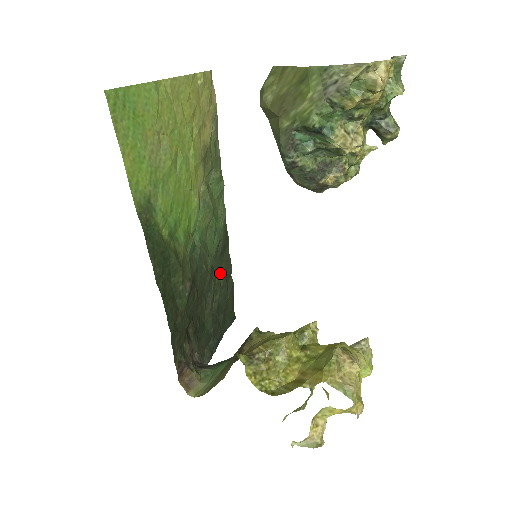
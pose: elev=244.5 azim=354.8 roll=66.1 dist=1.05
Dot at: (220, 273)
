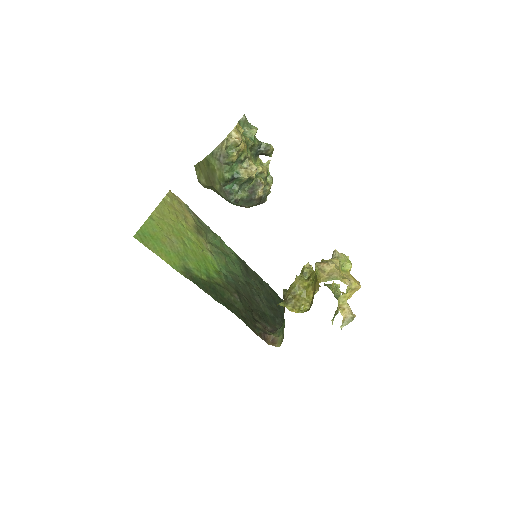
Dot at: (254, 283)
